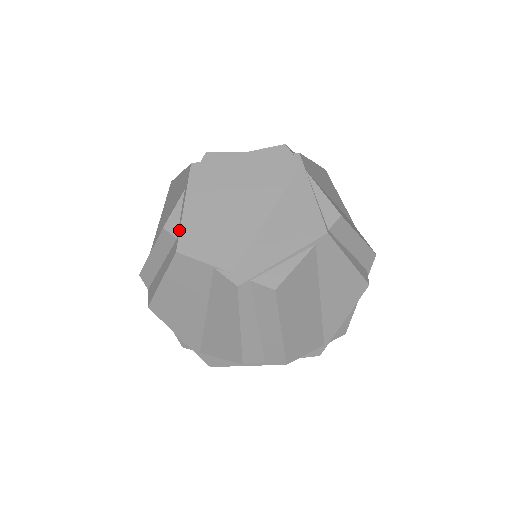
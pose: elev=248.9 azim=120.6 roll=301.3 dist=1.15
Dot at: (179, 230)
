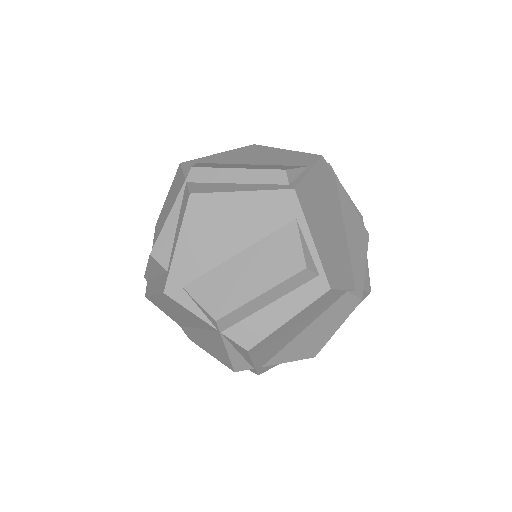
Dot at: (322, 266)
